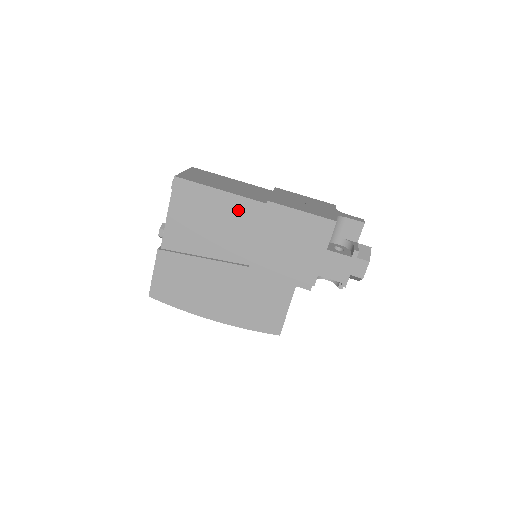
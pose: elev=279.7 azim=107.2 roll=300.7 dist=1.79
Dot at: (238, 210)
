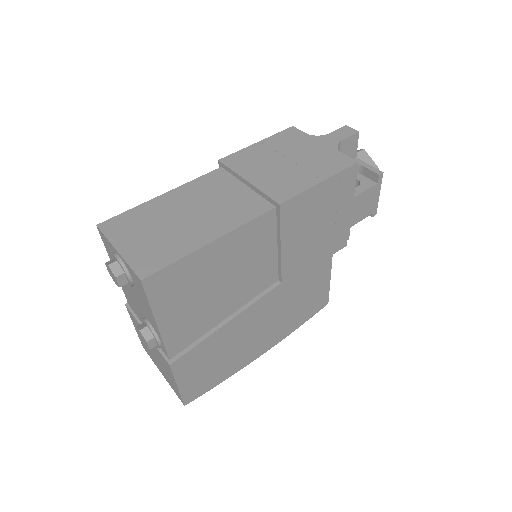
Dot at: (245, 242)
